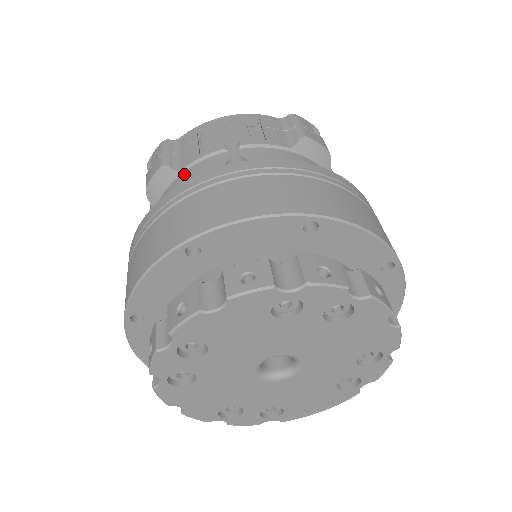
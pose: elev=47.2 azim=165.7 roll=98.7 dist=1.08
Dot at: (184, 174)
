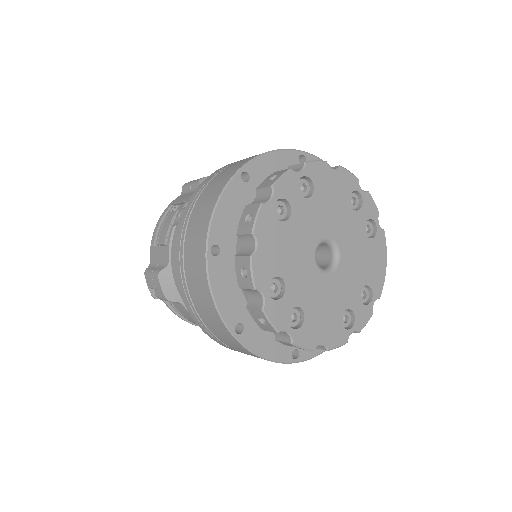
Dot at: (172, 261)
